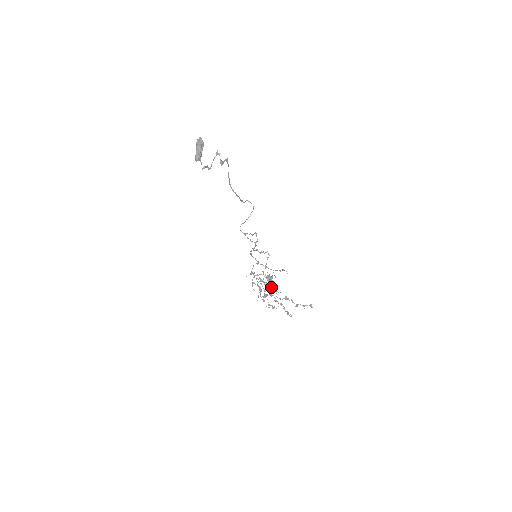
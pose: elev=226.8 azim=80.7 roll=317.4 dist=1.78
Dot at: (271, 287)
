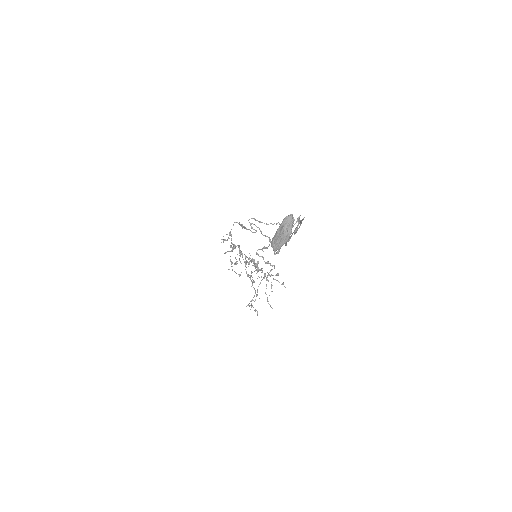
Dot at: (247, 257)
